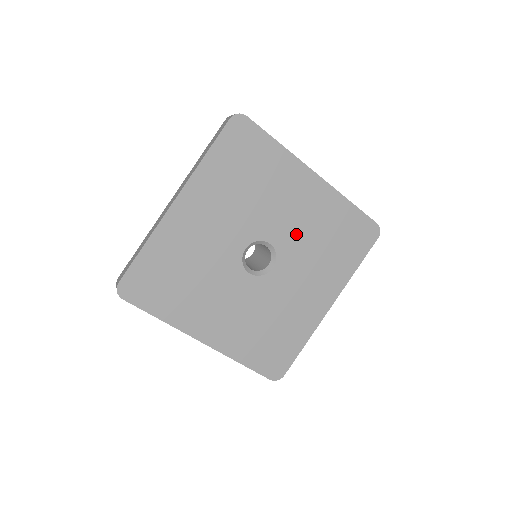
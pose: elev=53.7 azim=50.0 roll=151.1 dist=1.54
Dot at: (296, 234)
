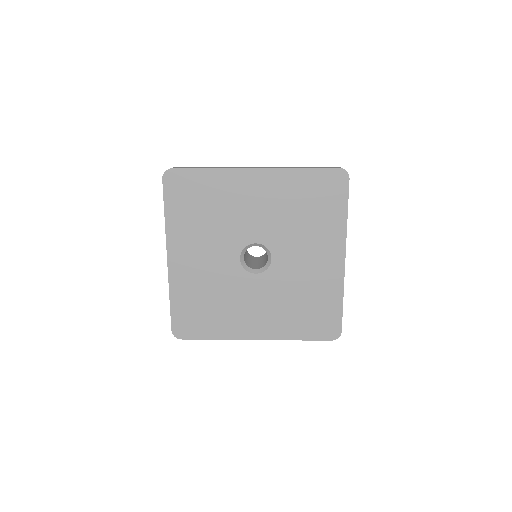
Dot at: (272, 223)
